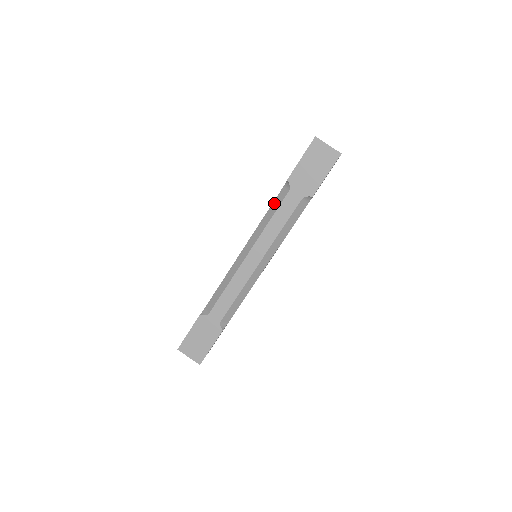
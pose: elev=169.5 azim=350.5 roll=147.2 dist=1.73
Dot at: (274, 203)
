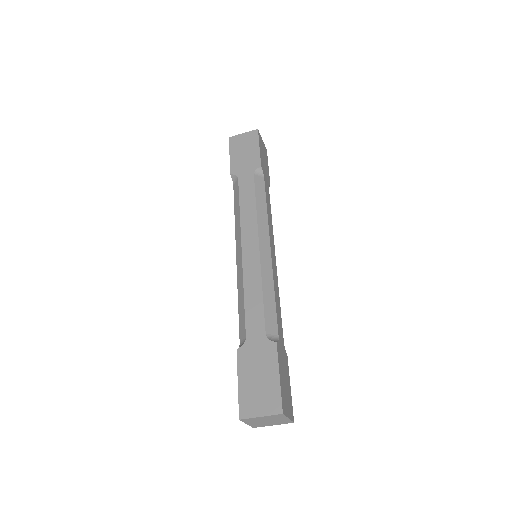
Dot at: (234, 200)
